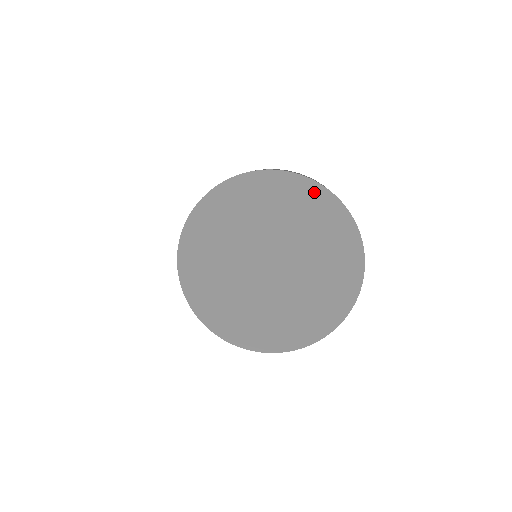
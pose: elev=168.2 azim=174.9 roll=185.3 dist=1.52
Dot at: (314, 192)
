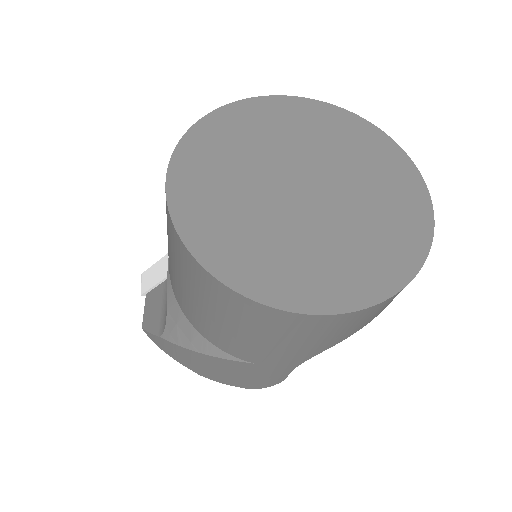
Dot at: (358, 125)
